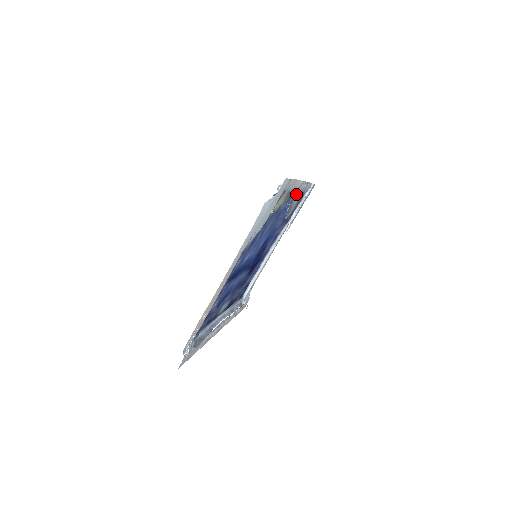
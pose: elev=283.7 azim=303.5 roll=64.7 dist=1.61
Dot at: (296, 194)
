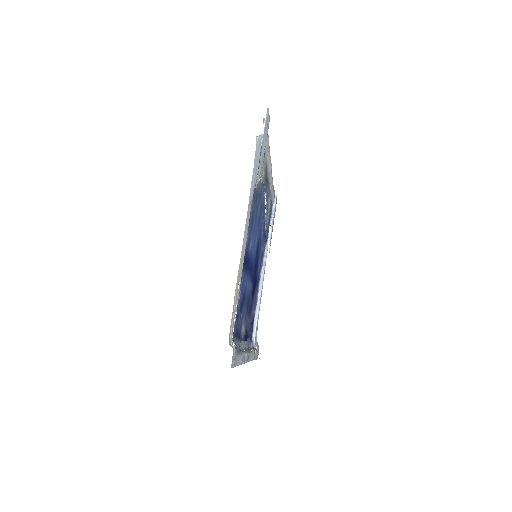
Dot at: (268, 189)
